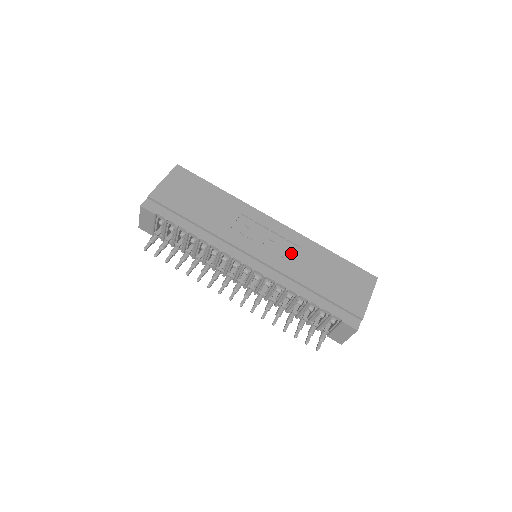
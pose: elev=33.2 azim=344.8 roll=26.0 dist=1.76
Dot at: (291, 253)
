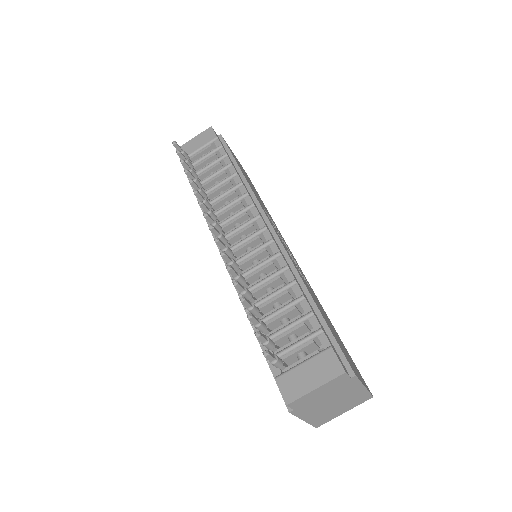
Dot at: occluded
